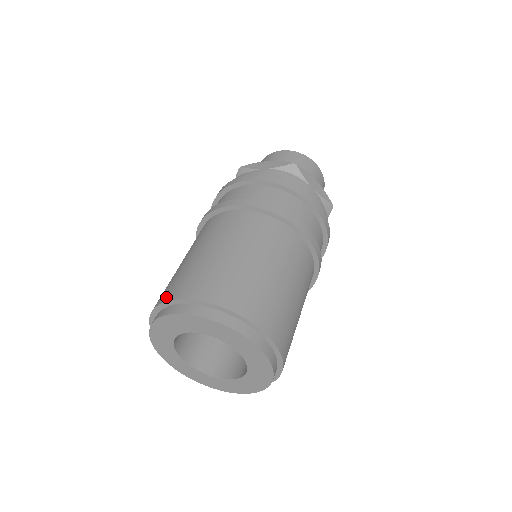
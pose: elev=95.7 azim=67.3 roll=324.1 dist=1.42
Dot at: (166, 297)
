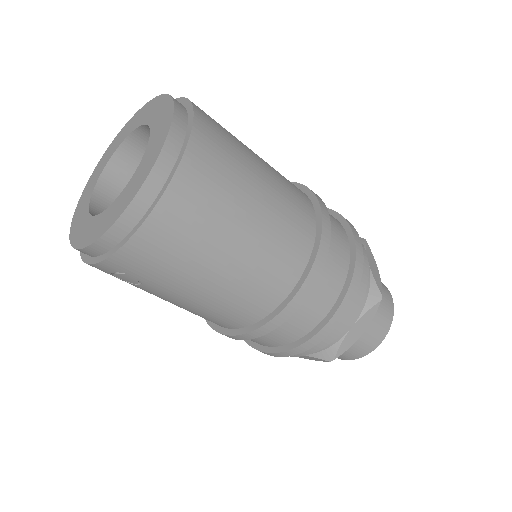
Dot at: occluded
